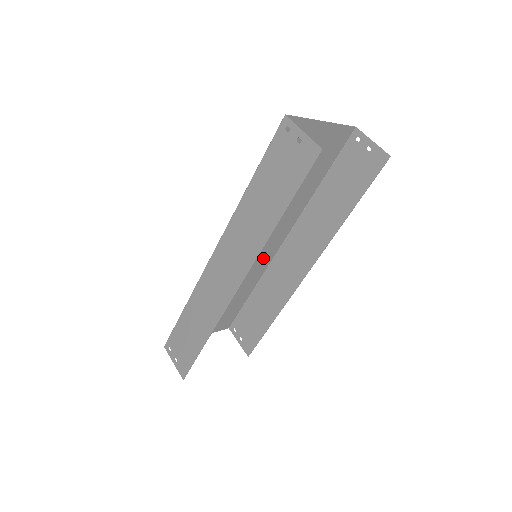
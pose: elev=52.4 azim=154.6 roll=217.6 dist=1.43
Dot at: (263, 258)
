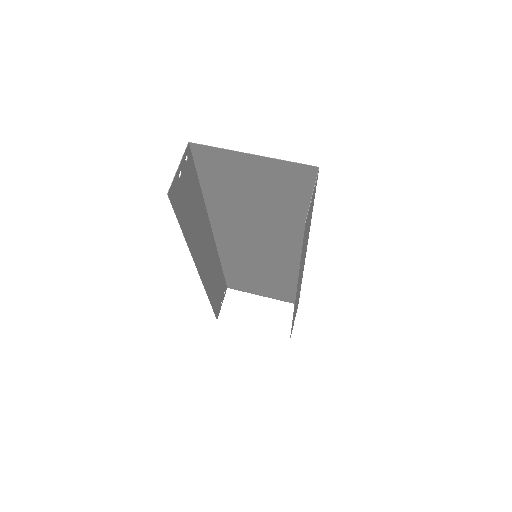
Dot at: (288, 260)
